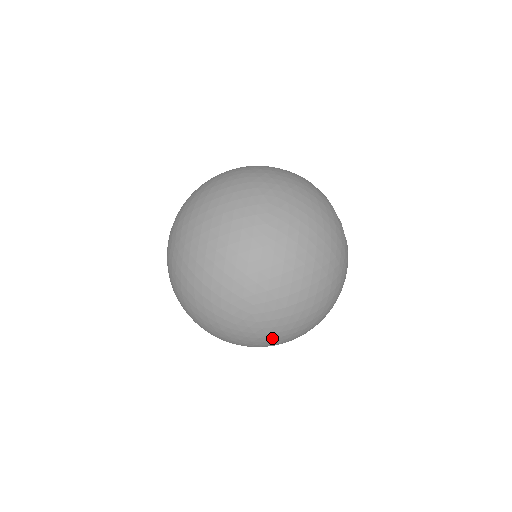
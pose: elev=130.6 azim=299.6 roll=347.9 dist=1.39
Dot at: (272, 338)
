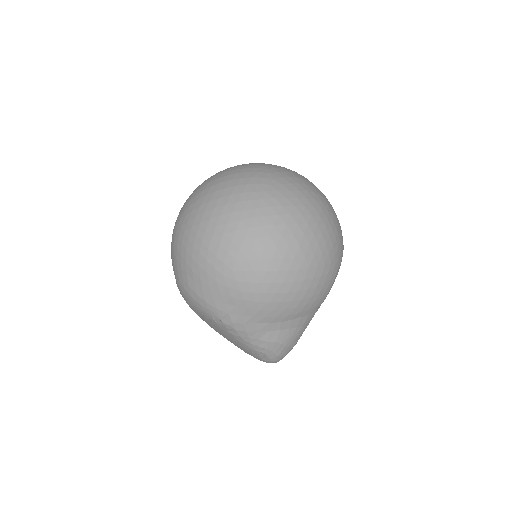
Dot at: (305, 208)
